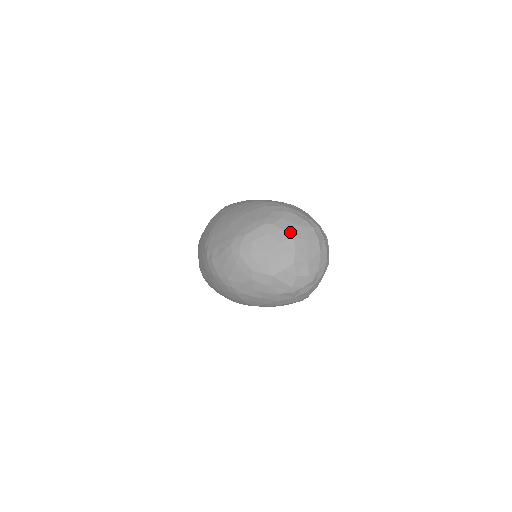
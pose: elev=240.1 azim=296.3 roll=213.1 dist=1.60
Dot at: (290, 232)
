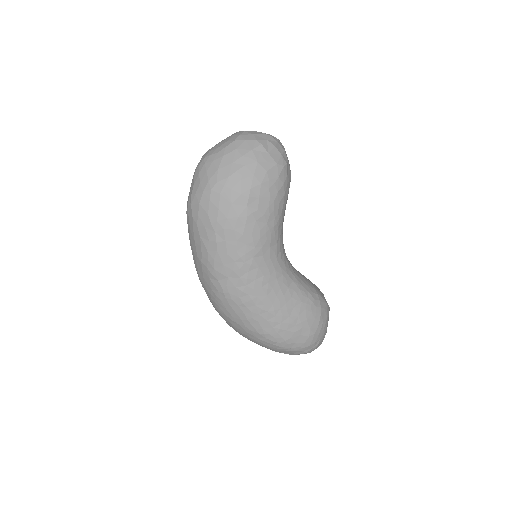
Dot at: occluded
